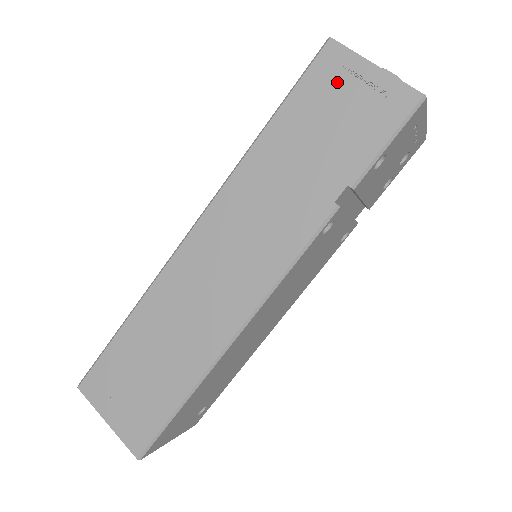
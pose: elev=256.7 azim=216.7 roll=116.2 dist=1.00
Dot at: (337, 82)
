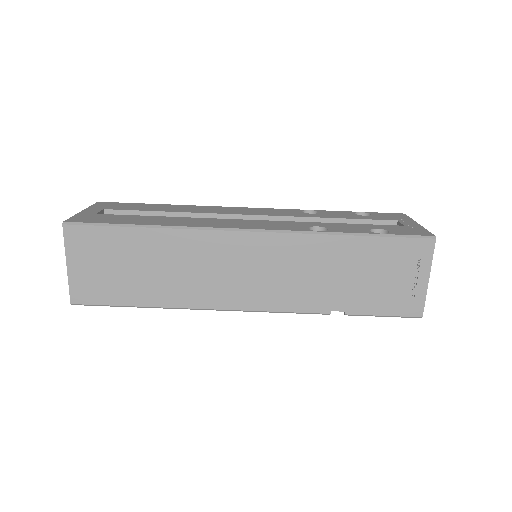
Dot at: (407, 263)
